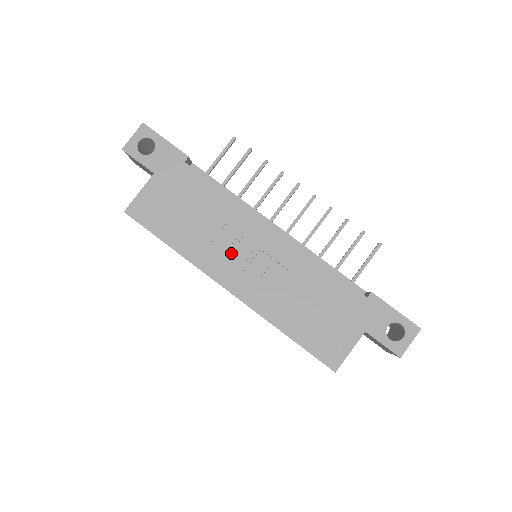
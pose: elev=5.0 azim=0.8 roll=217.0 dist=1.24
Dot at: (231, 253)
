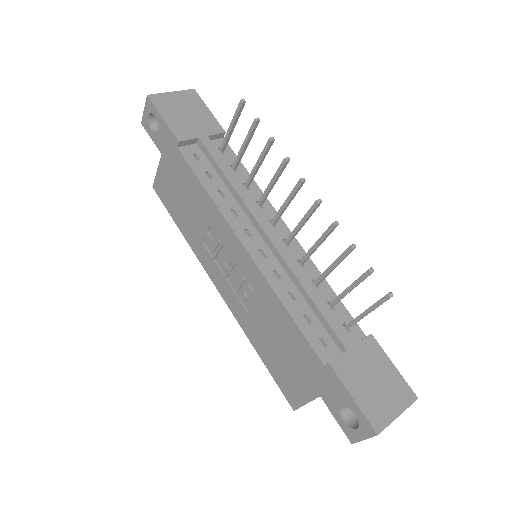
Dot at: (217, 256)
